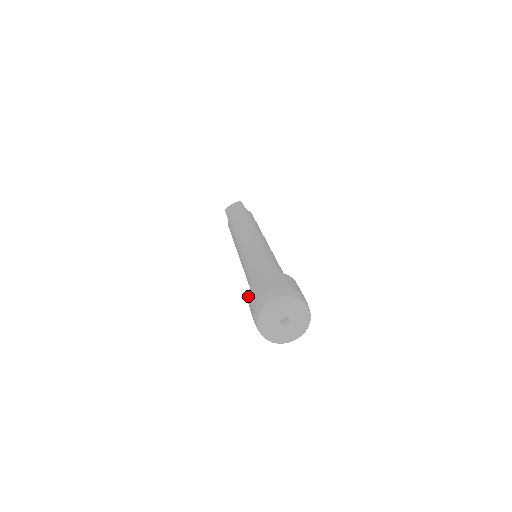
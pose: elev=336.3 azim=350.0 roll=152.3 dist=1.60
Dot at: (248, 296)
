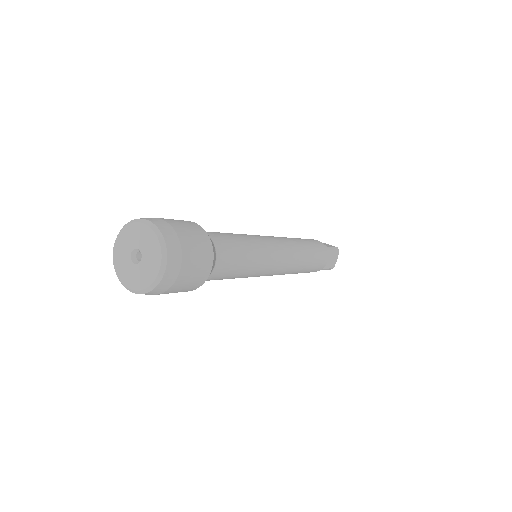
Dot at: occluded
